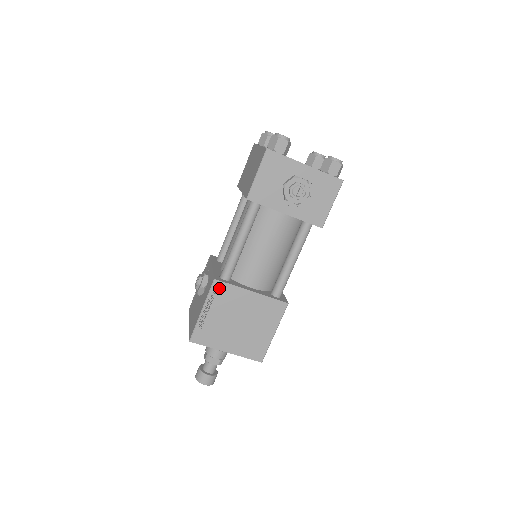
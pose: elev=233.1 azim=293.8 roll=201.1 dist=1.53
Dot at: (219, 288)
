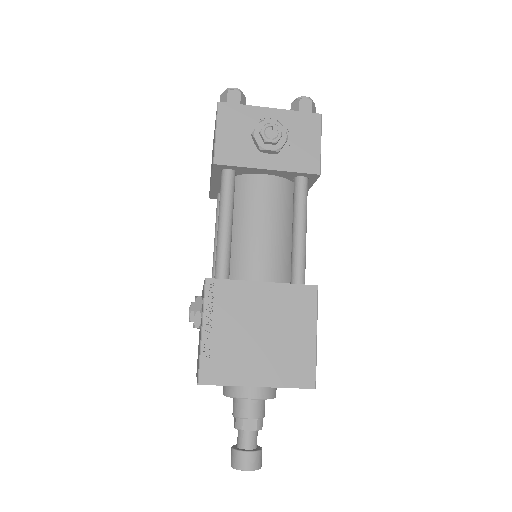
Dot at: (216, 289)
